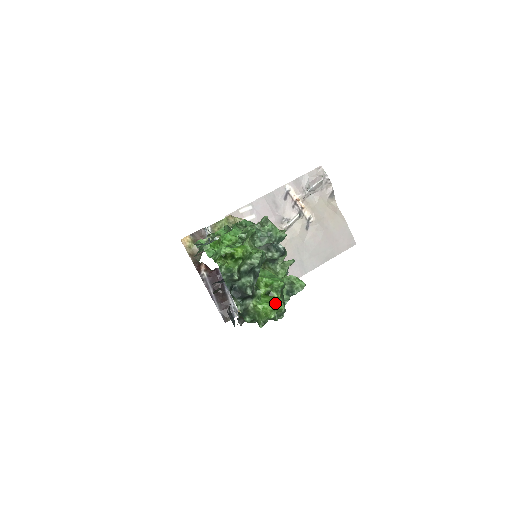
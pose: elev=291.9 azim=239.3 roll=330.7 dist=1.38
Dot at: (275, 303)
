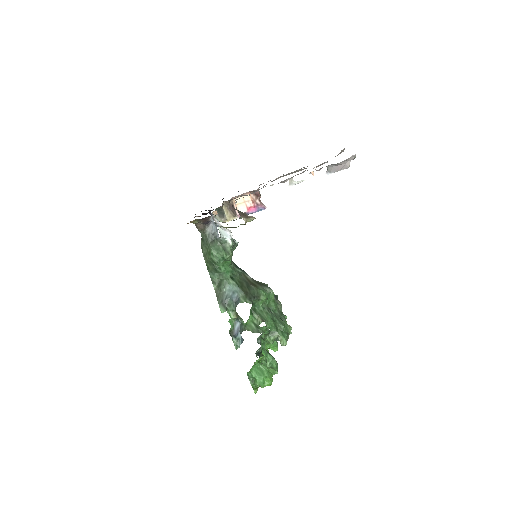
Dot at: occluded
